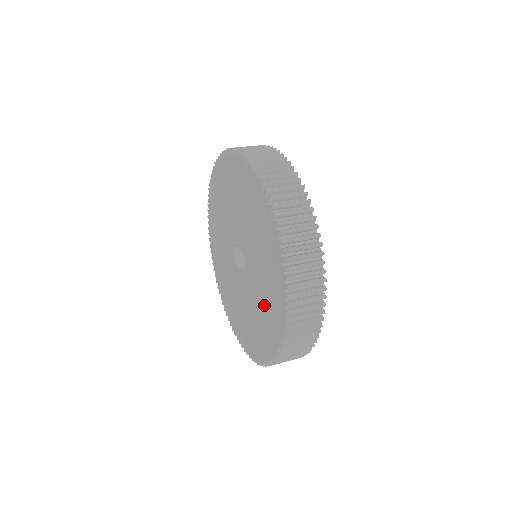
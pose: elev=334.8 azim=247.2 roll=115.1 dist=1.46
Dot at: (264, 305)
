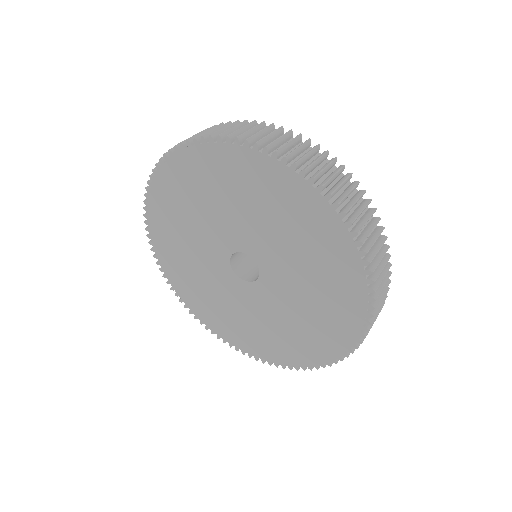
Dot at: (317, 291)
